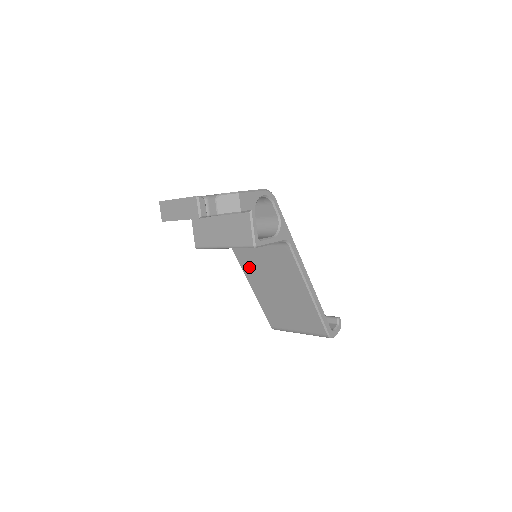
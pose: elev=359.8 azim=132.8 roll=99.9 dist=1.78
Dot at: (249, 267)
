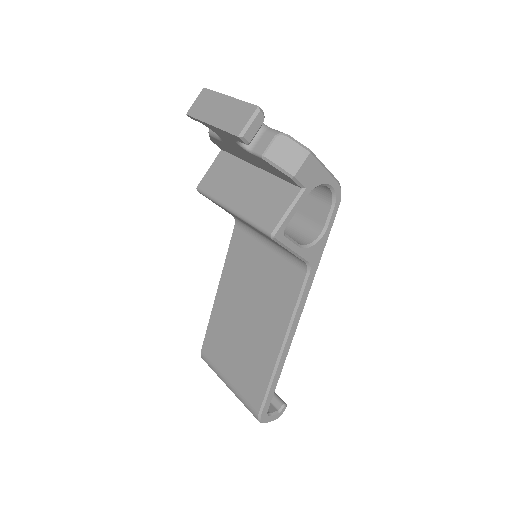
Dot at: (235, 264)
